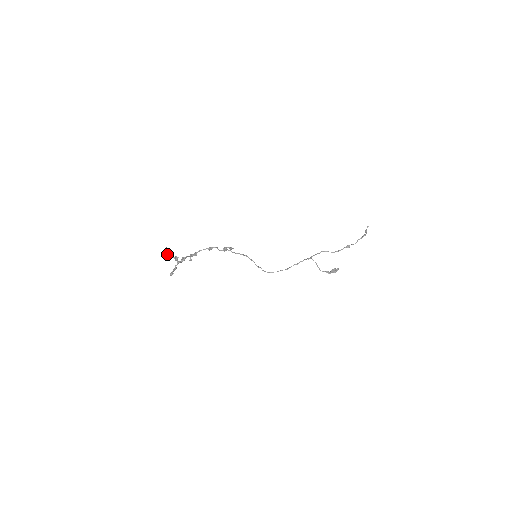
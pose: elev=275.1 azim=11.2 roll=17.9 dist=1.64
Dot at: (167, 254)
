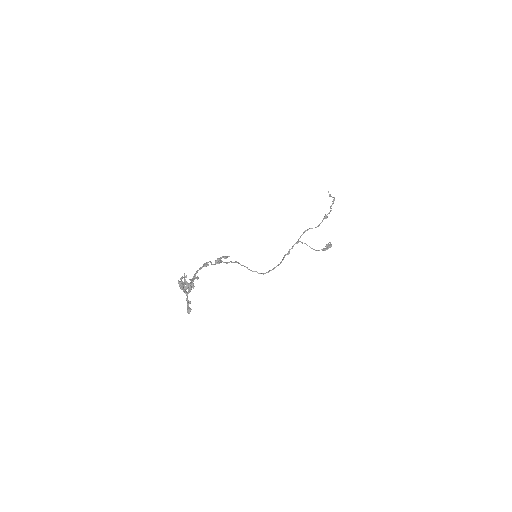
Dot at: (184, 283)
